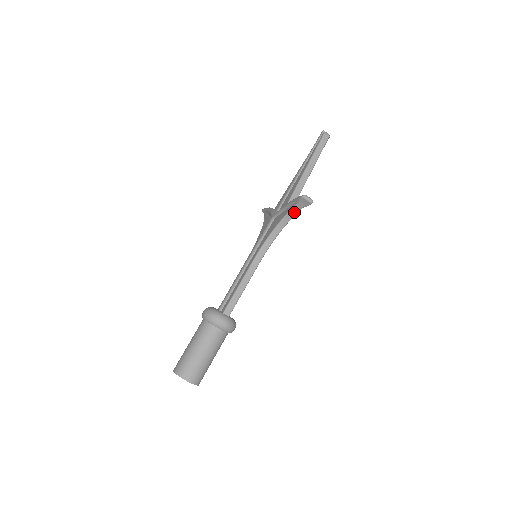
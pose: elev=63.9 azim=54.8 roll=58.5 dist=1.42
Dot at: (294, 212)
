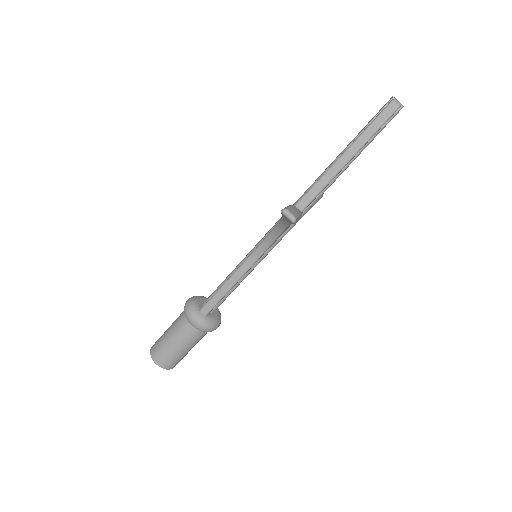
Dot at: (284, 223)
